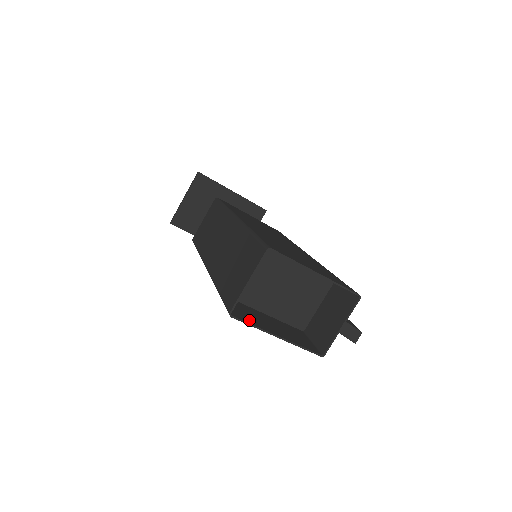
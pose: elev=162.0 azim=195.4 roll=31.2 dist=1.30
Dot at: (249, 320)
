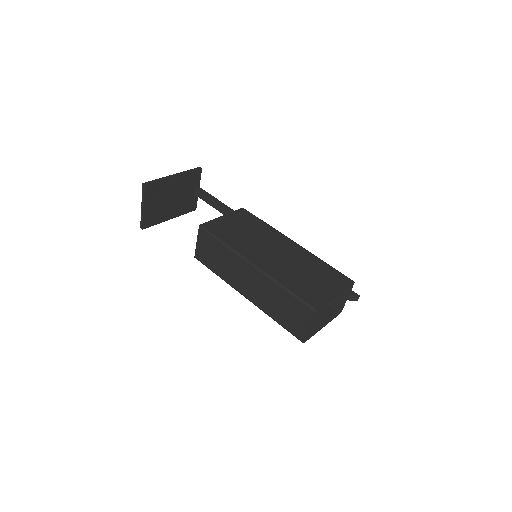
Dot at: (308, 333)
